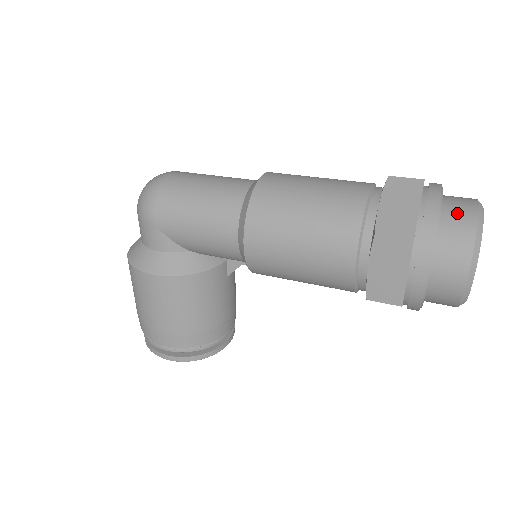
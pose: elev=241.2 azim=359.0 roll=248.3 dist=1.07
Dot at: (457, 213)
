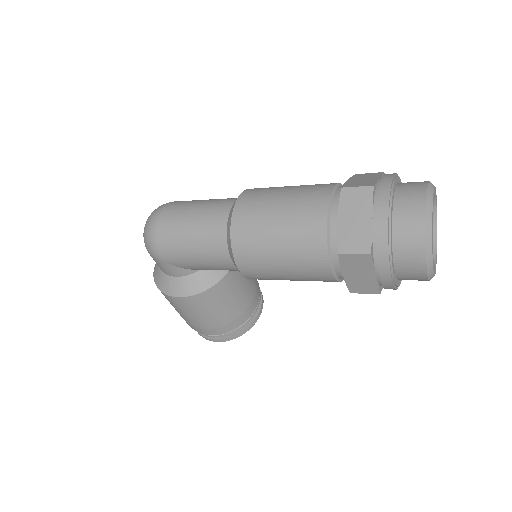
Dot at: (407, 214)
